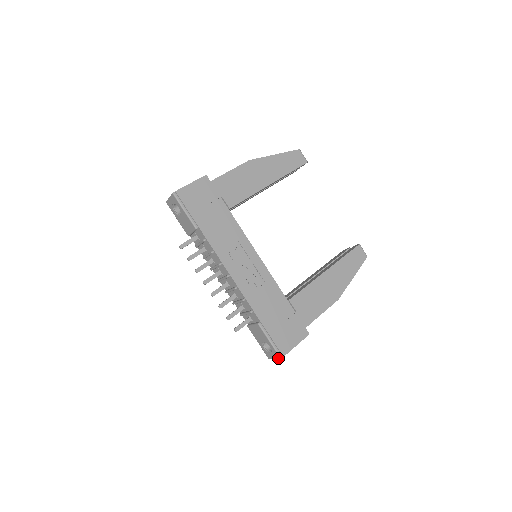
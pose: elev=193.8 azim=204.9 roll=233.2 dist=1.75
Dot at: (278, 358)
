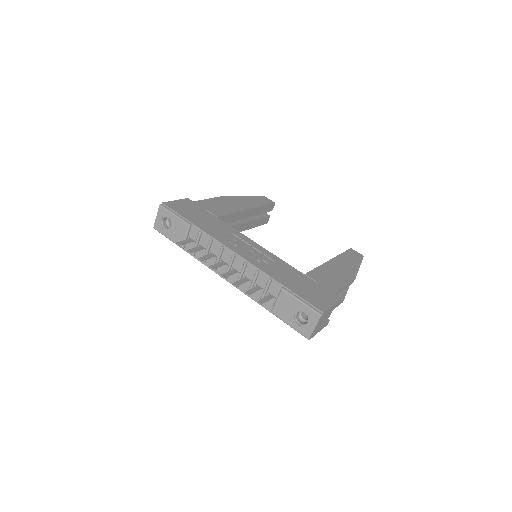
Dot at: (318, 319)
